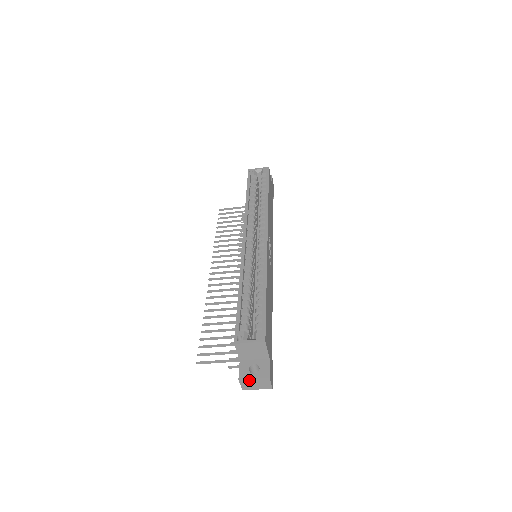
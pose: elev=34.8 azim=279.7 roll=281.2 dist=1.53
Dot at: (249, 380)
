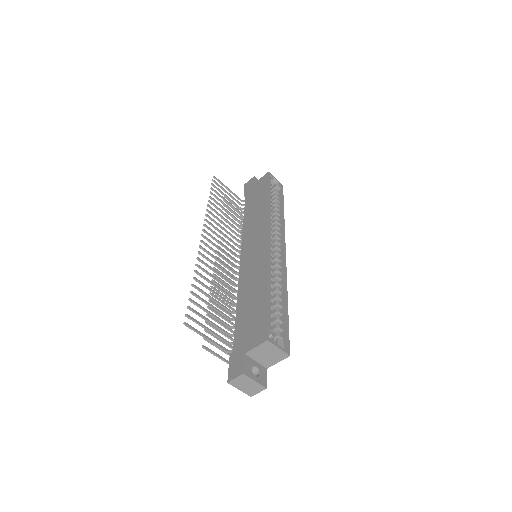
Dot at: (250, 379)
